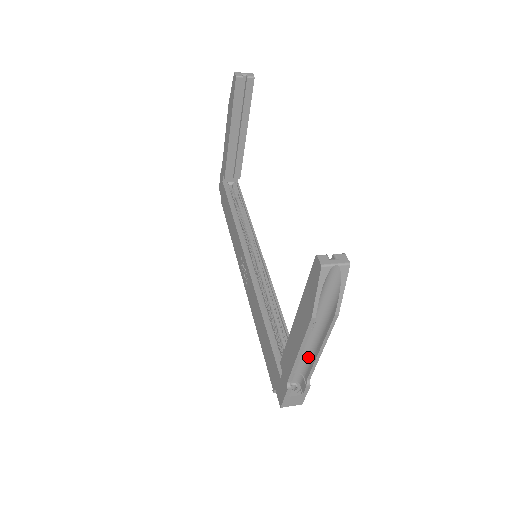
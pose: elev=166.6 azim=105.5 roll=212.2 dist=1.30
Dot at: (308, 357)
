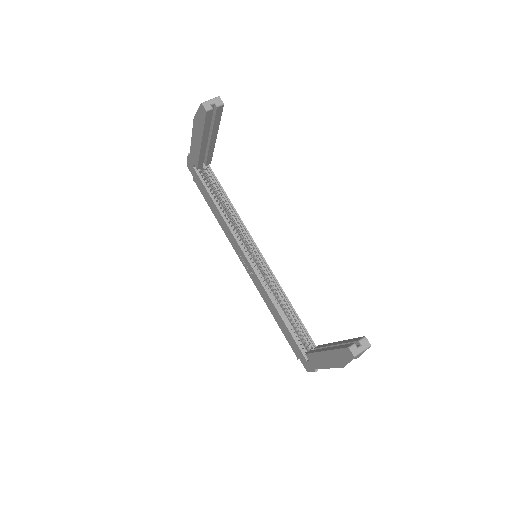
Dot at: occluded
